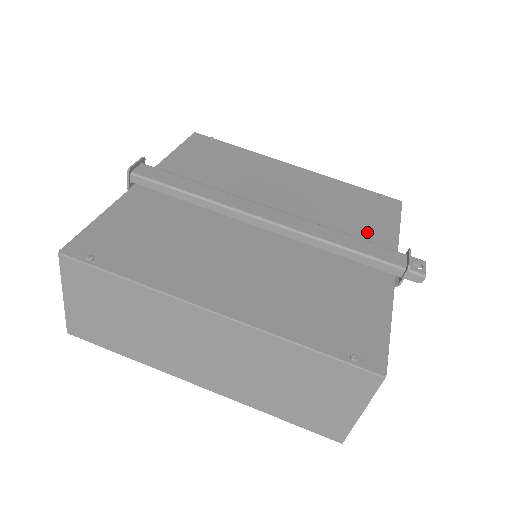
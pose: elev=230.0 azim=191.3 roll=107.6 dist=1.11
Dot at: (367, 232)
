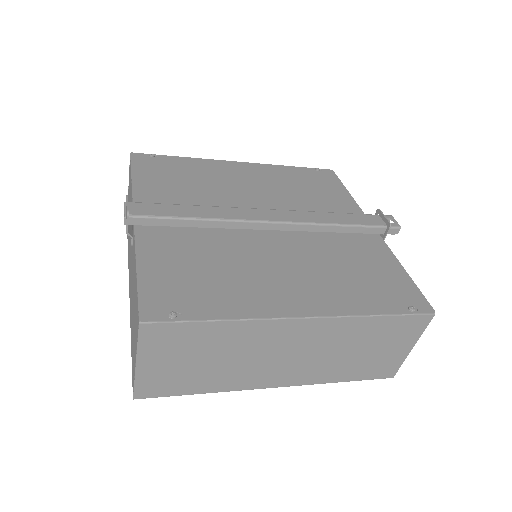
Dot at: (335, 205)
